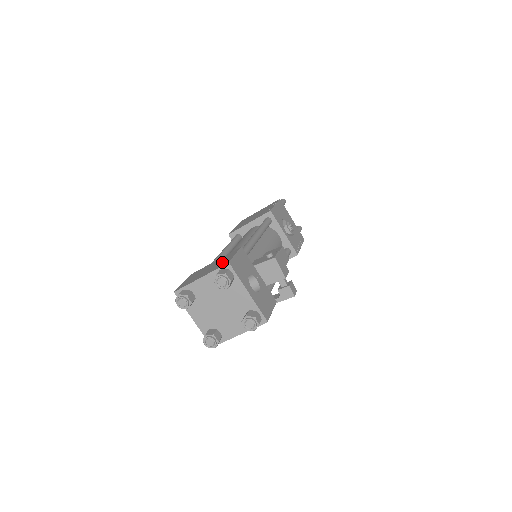
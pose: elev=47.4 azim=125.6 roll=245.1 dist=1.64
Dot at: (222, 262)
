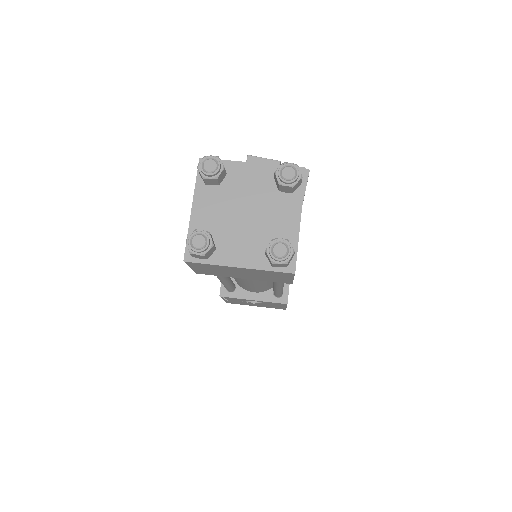
Dot at: occluded
